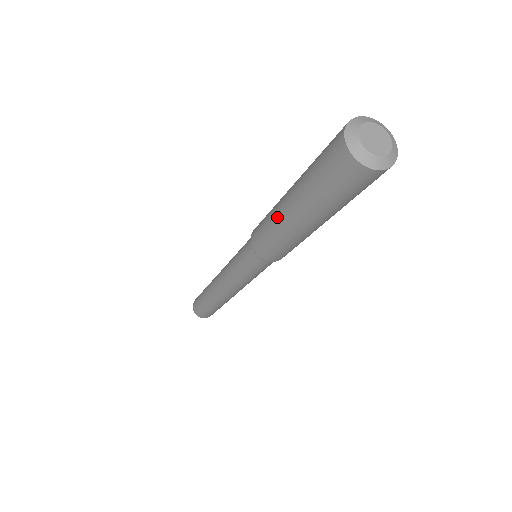
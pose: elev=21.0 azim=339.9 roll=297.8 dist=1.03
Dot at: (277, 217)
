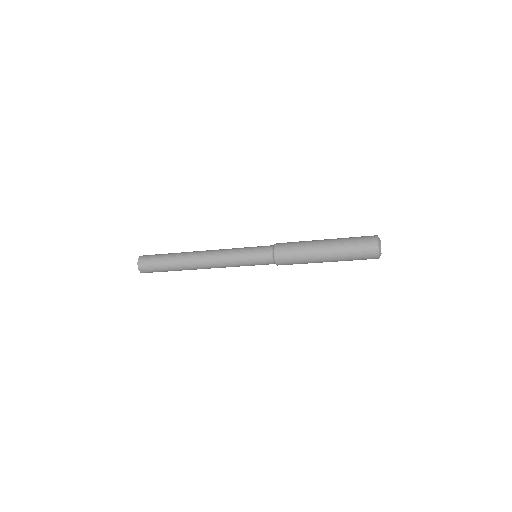
Dot at: (312, 244)
